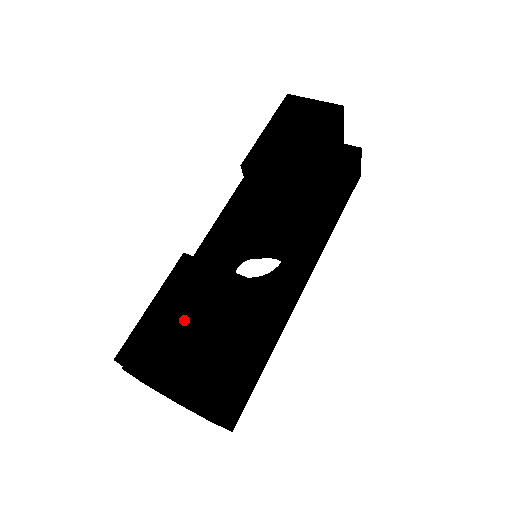
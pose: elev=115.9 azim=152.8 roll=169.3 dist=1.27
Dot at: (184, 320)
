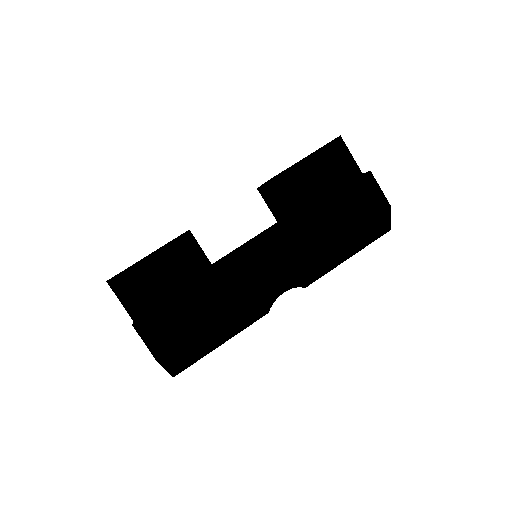
Dot at: occluded
